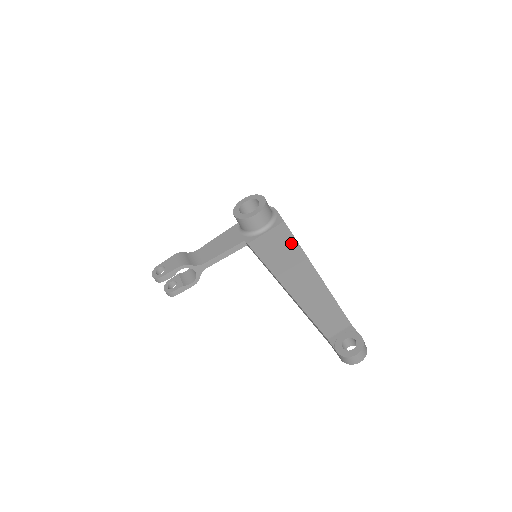
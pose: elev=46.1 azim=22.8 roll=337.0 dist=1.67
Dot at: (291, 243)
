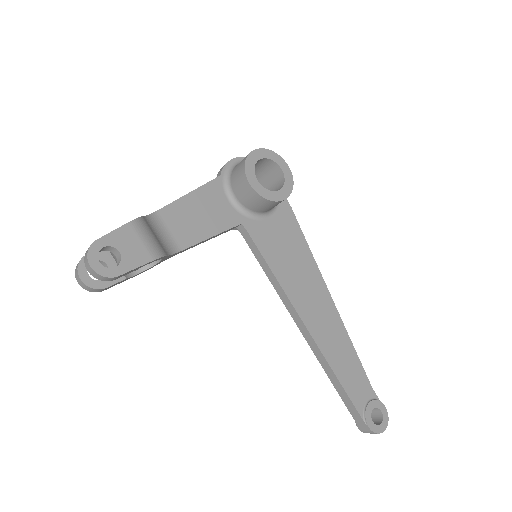
Dot at: (305, 252)
